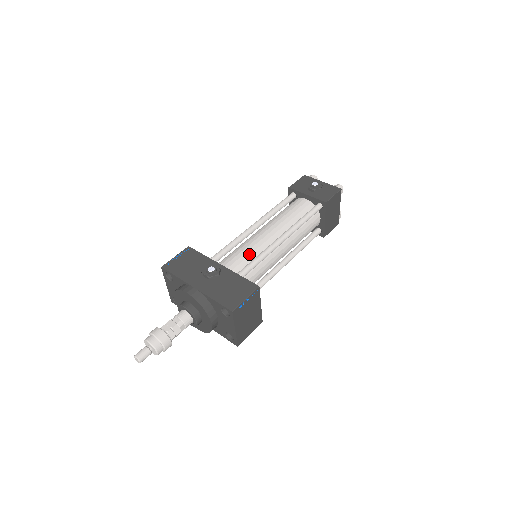
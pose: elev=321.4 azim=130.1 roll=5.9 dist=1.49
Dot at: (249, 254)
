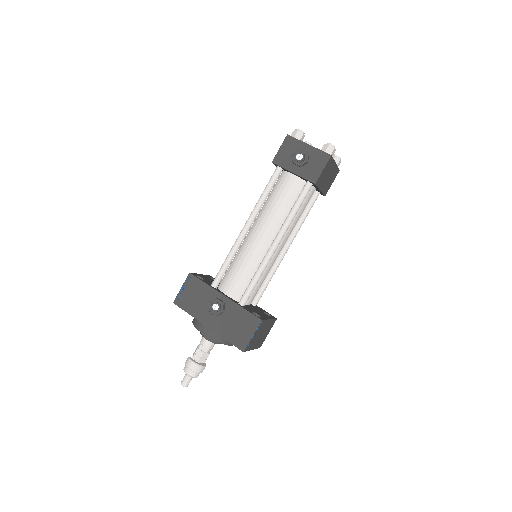
Dot at: (247, 271)
